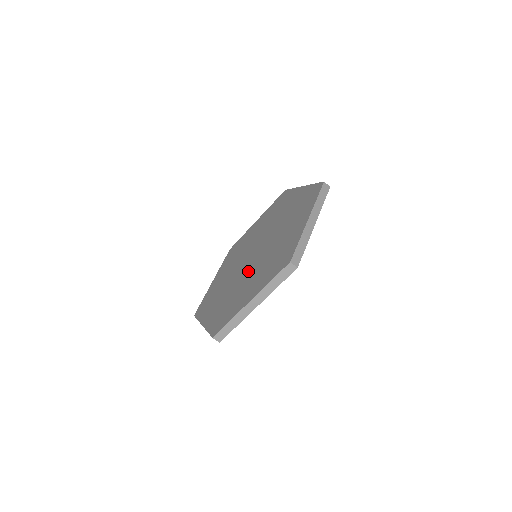
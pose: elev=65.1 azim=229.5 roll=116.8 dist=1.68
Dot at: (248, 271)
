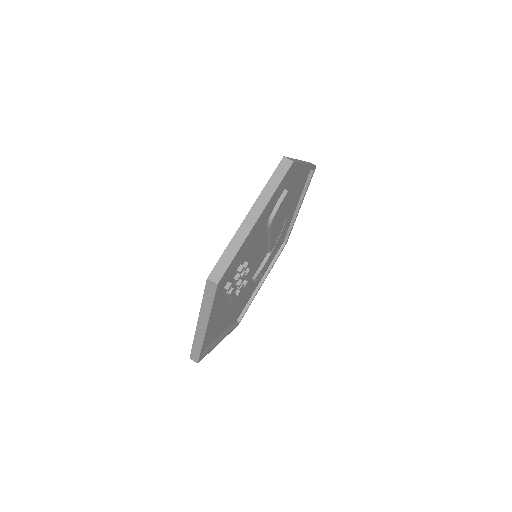
Dot at: occluded
